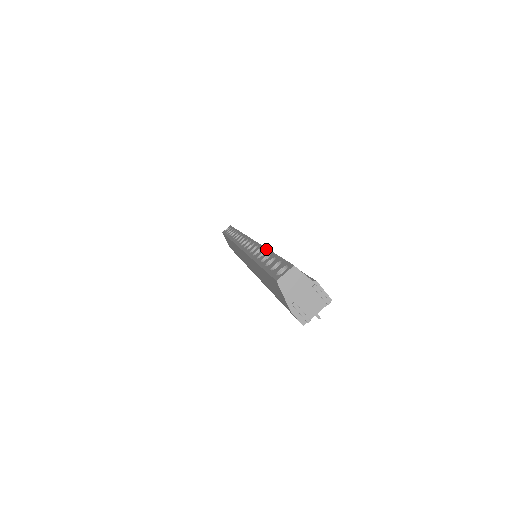
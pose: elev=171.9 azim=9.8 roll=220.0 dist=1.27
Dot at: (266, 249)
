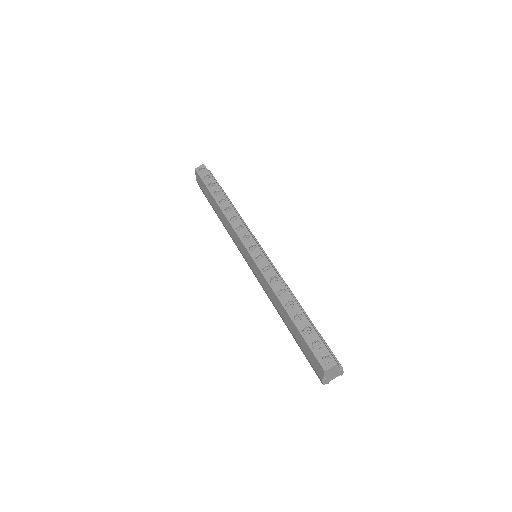
Dot at: (294, 300)
